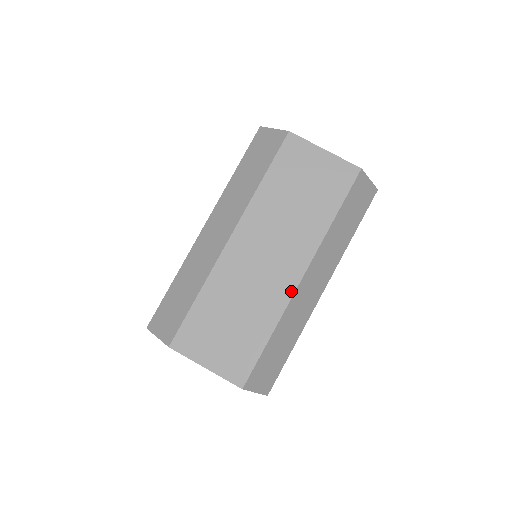
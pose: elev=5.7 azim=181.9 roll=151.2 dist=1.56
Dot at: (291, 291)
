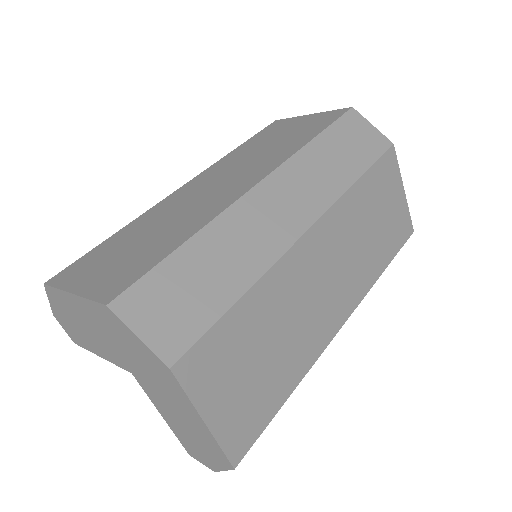
Dot at: (329, 339)
